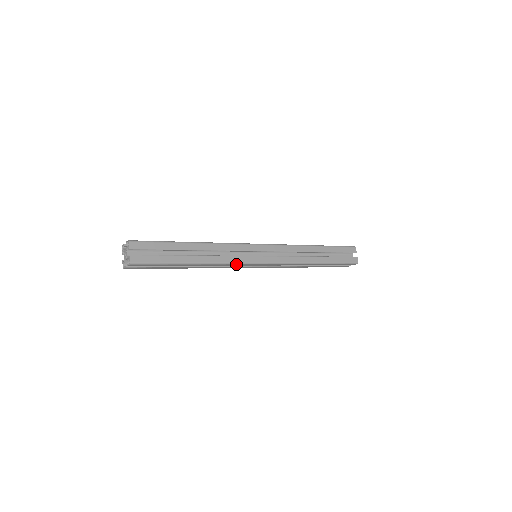
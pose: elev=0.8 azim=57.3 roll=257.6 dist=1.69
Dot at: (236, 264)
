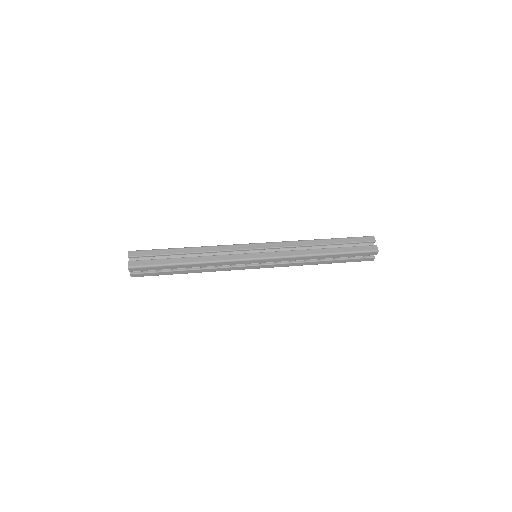
Dot at: (230, 262)
